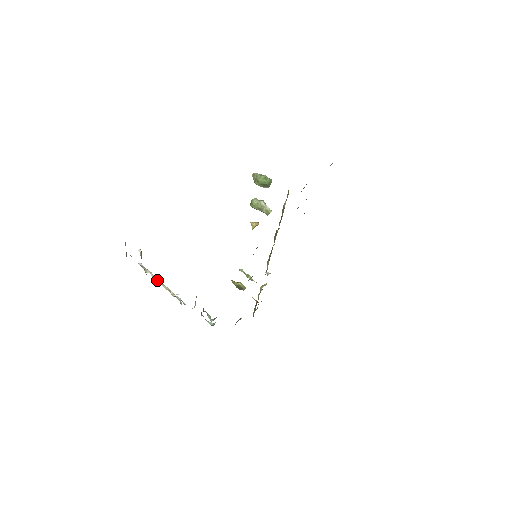
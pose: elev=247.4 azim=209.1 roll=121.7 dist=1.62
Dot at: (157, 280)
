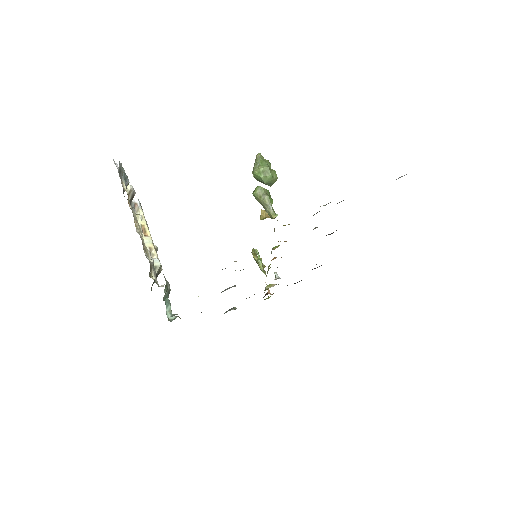
Dot at: (144, 228)
